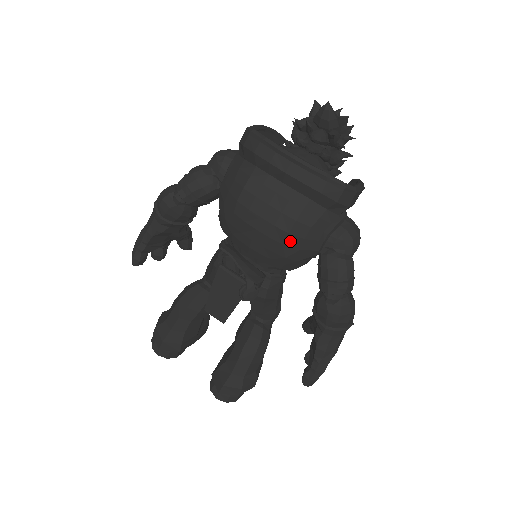
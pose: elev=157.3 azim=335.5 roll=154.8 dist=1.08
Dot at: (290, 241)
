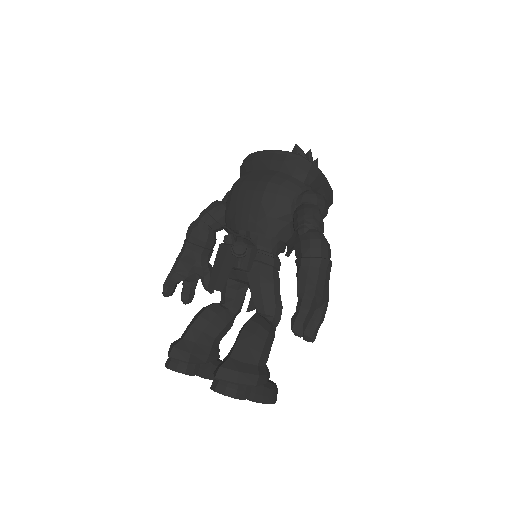
Dot at: (267, 198)
